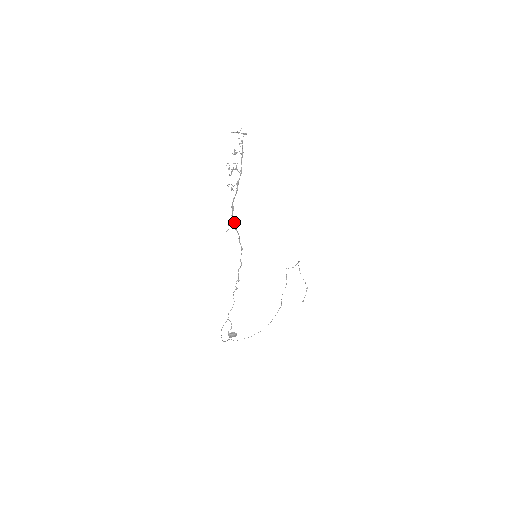
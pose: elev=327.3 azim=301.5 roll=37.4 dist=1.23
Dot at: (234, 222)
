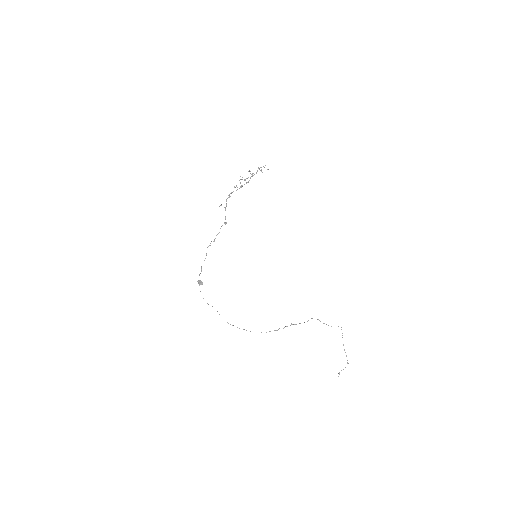
Dot at: (226, 204)
